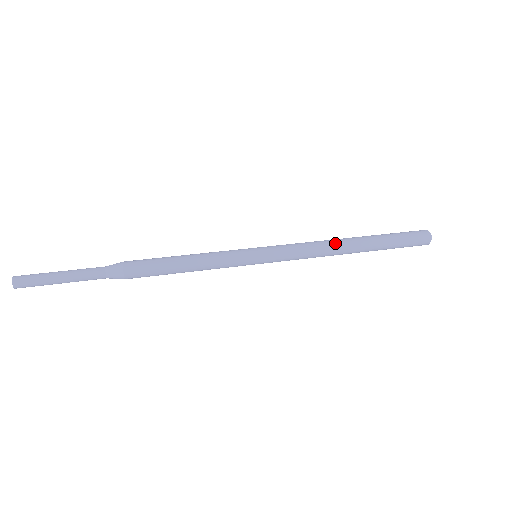
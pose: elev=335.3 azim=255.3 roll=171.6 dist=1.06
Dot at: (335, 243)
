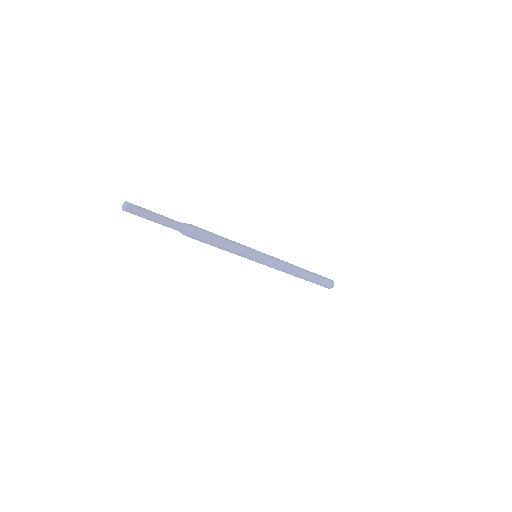
Dot at: (295, 267)
